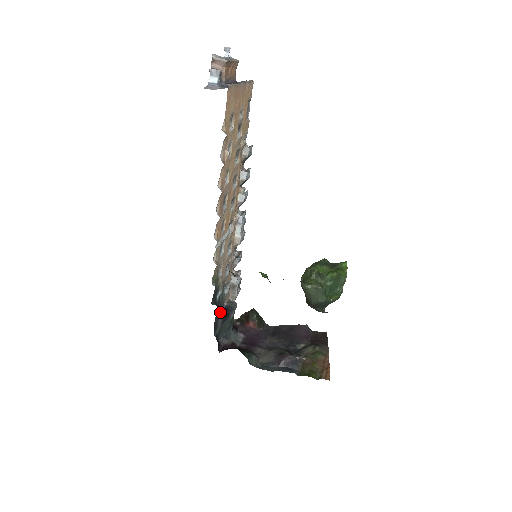
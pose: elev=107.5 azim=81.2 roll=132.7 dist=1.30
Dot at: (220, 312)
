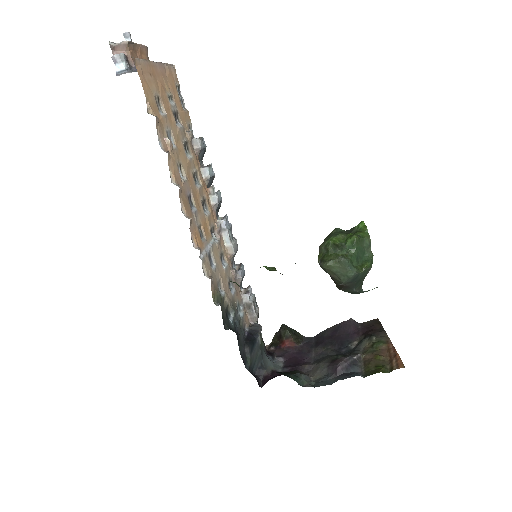
Dot at: (243, 340)
